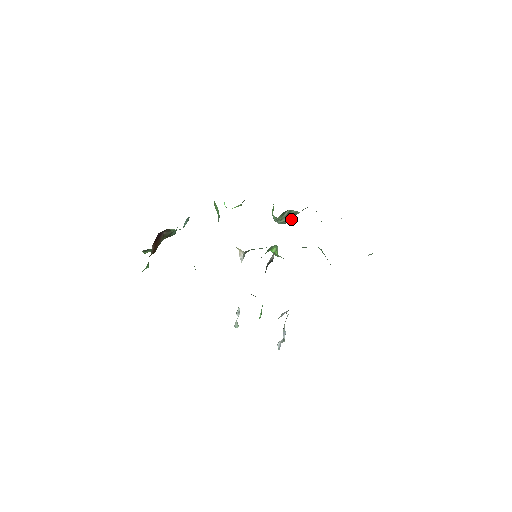
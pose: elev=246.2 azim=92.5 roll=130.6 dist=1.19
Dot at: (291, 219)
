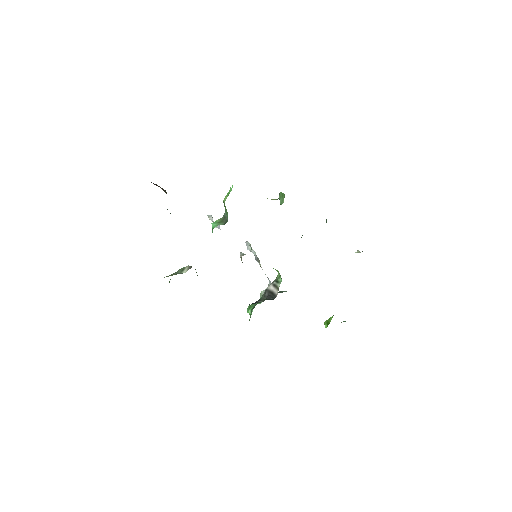
Dot at: occluded
